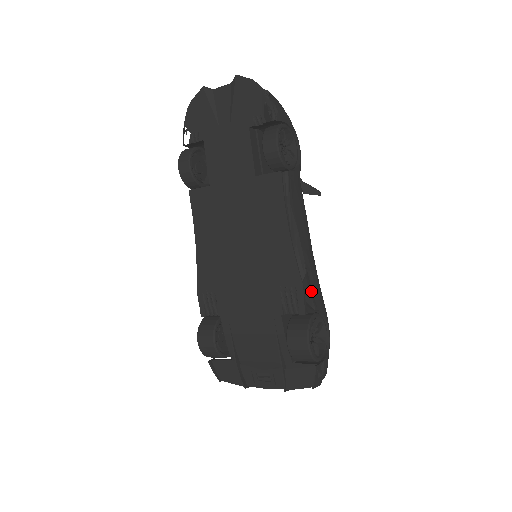
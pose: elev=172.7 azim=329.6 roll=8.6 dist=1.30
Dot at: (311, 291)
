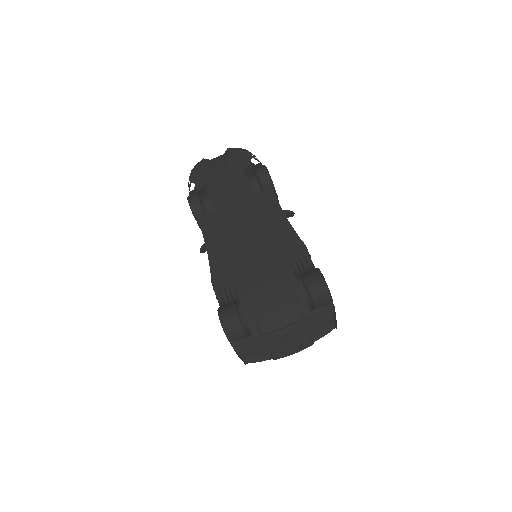
Dot at: occluded
